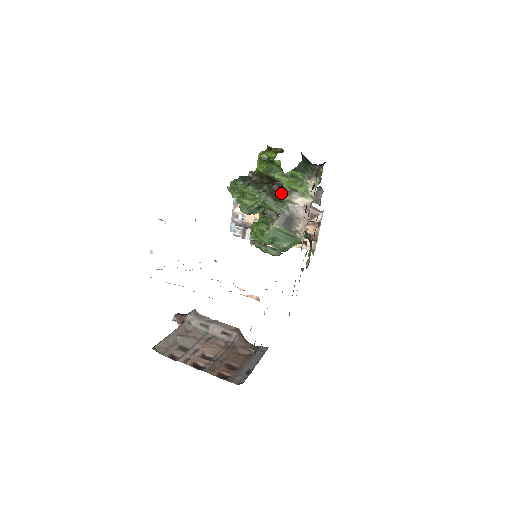
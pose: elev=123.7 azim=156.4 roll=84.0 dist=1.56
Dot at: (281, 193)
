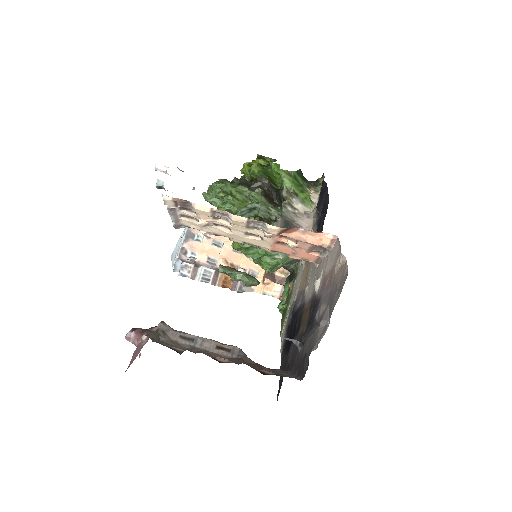
Dot at: (275, 200)
